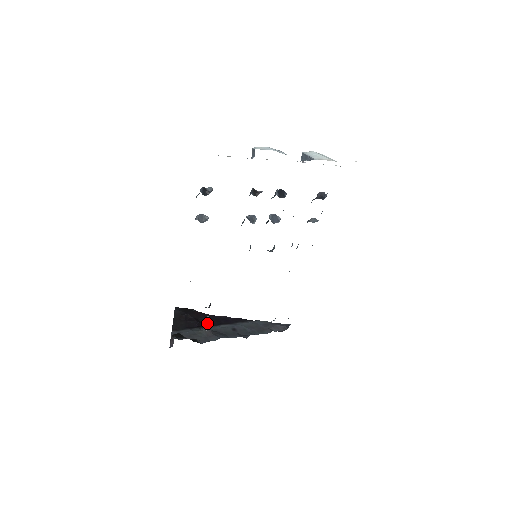
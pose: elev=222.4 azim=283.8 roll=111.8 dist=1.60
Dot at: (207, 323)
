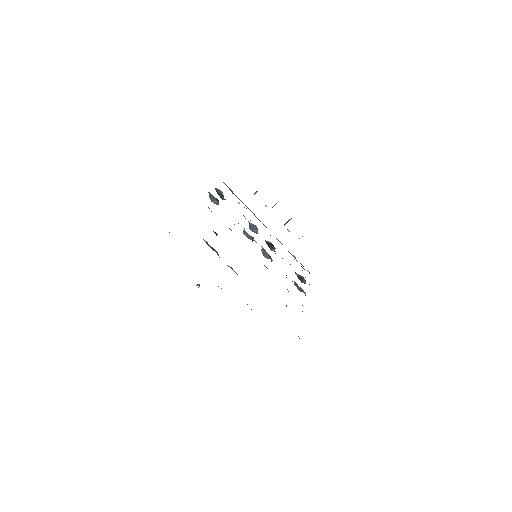
Dot at: occluded
